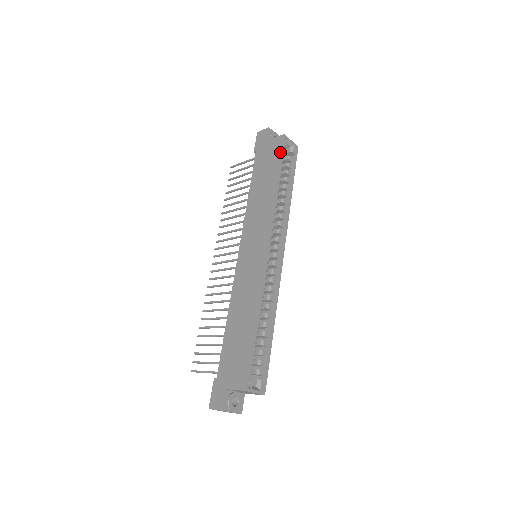
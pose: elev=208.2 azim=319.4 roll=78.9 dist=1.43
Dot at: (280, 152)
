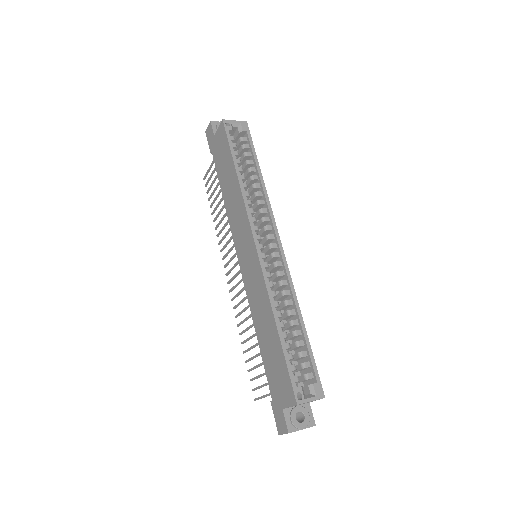
Dot at: (227, 140)
